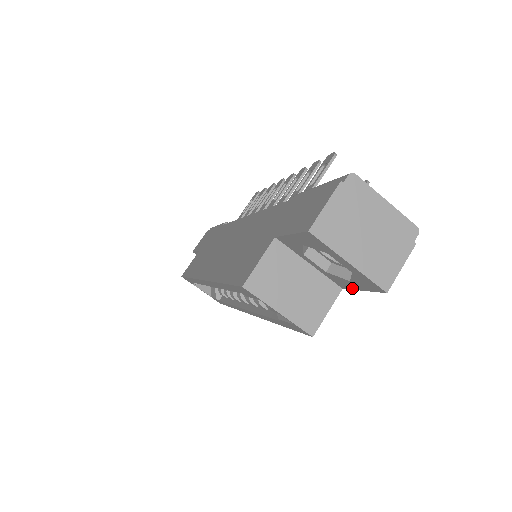
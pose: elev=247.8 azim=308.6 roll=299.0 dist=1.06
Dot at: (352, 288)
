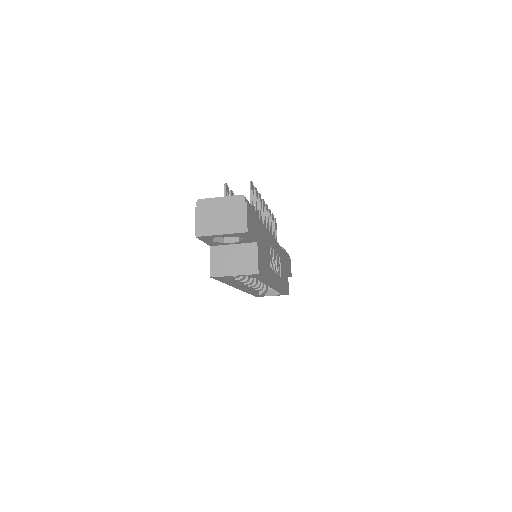
Dot at: (253, 239)
